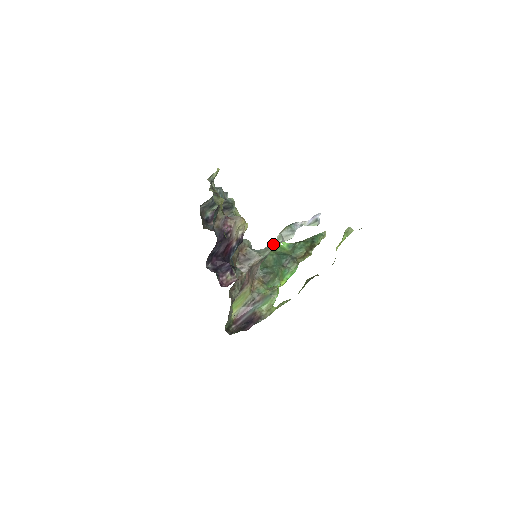
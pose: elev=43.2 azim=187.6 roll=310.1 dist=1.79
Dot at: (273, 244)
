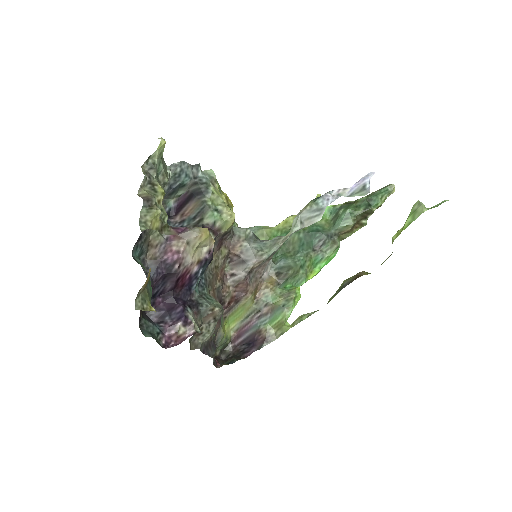
Dot at: occluded
